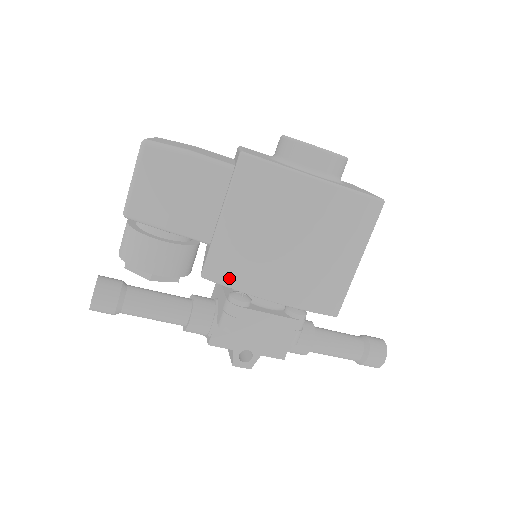
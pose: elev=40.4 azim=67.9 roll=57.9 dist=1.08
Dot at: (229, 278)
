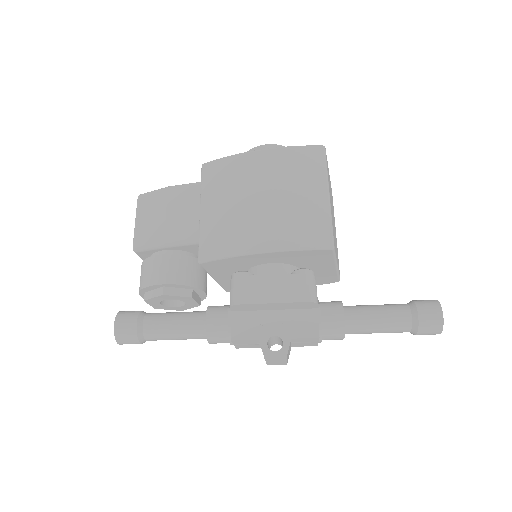
Dot at: (219, 250)
